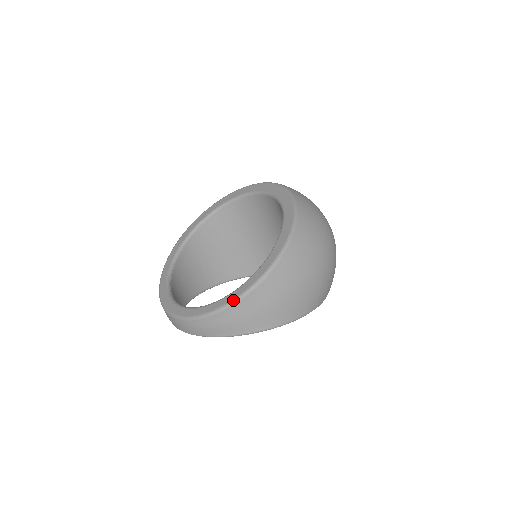
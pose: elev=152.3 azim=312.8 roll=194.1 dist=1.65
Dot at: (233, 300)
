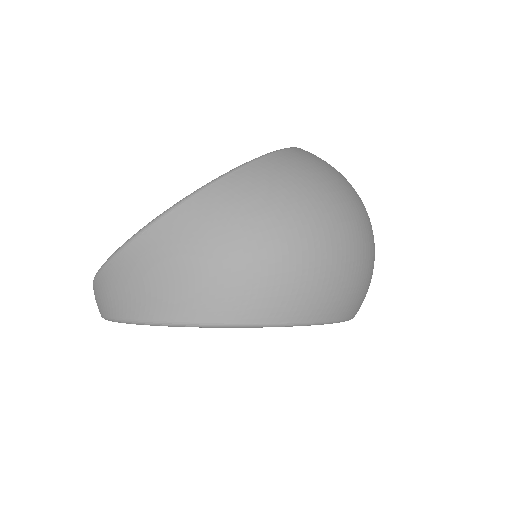
Dot at: (110, 256)
